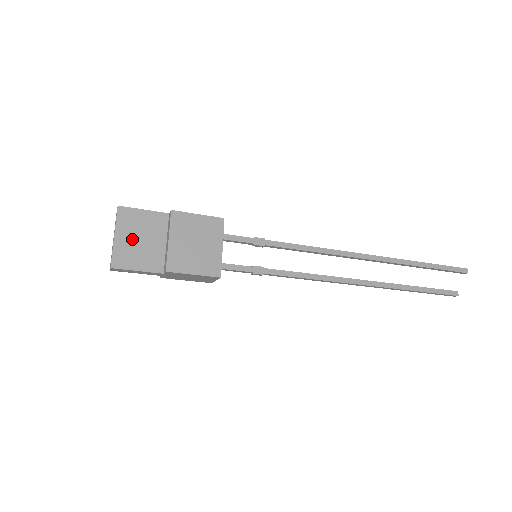
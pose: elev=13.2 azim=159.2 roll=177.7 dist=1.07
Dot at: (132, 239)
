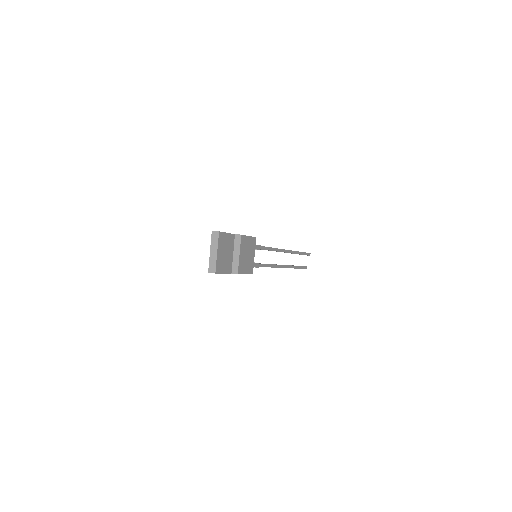
Dot at: (223, 253)
